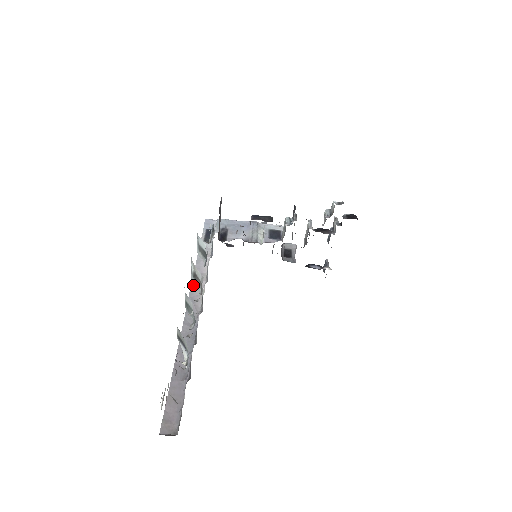
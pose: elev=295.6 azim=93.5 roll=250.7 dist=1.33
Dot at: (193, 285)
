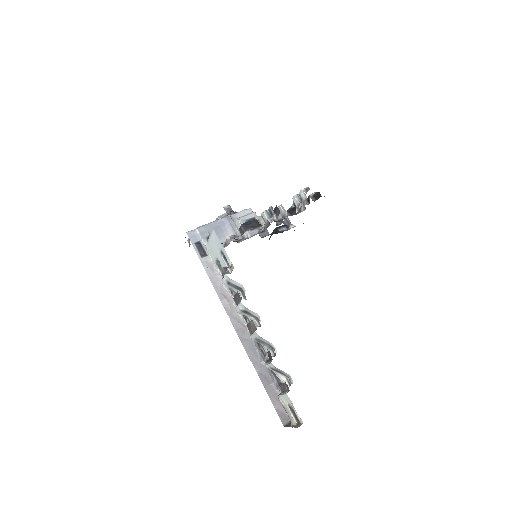
Dot at: (224, 305)
